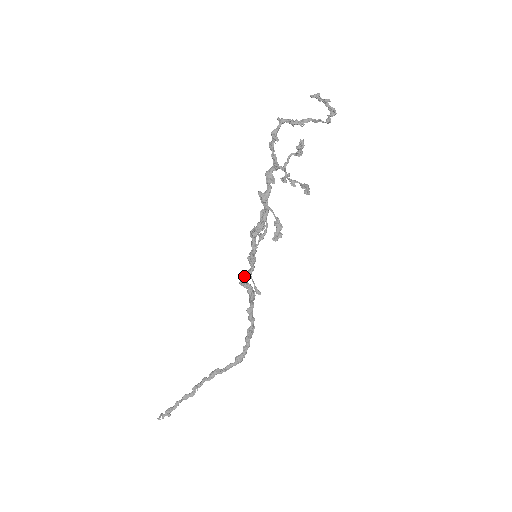
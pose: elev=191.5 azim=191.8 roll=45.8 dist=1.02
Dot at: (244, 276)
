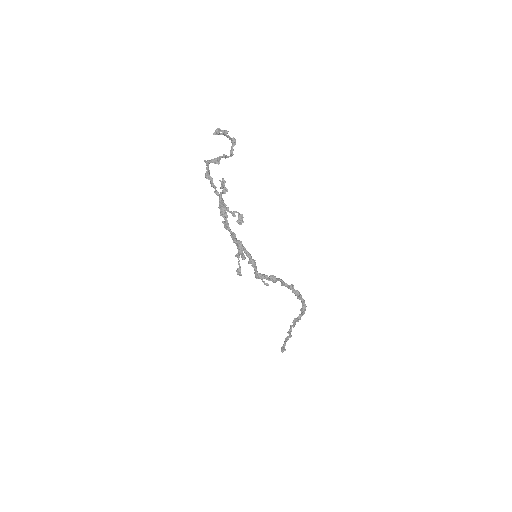
Dot at: (255, 274)
